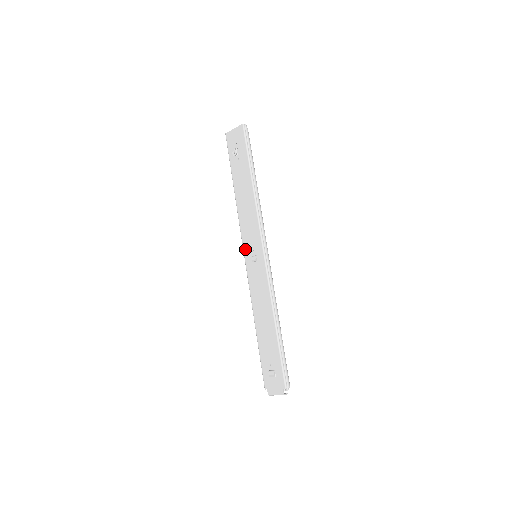
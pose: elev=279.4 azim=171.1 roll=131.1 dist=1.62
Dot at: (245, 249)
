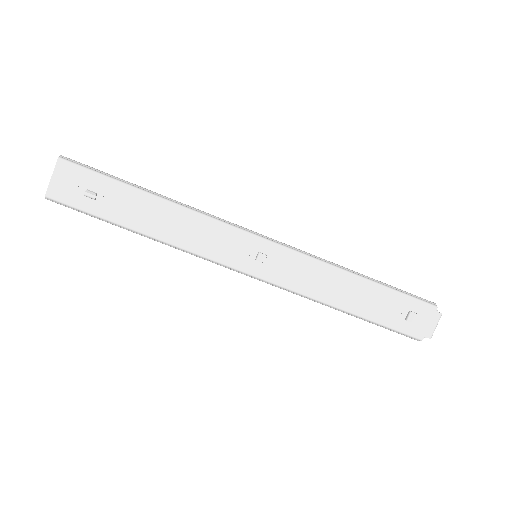
Dot at: (237, 266)
